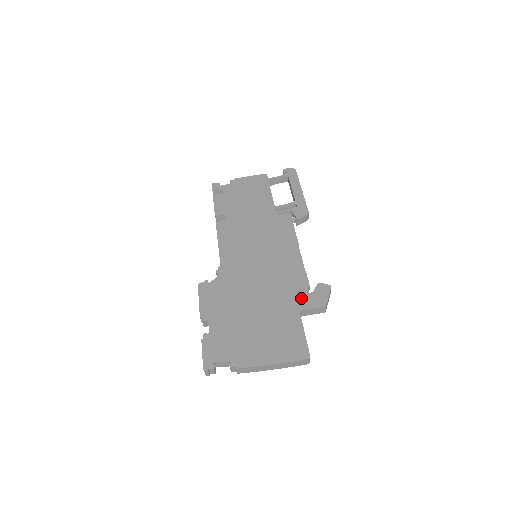
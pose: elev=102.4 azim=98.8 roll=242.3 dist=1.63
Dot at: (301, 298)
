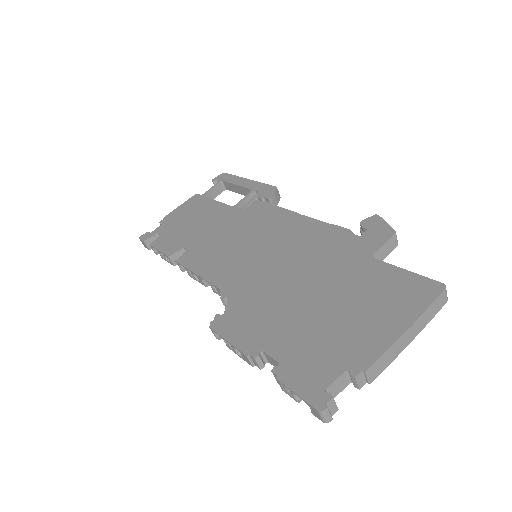
Dot at: (357, 246)
